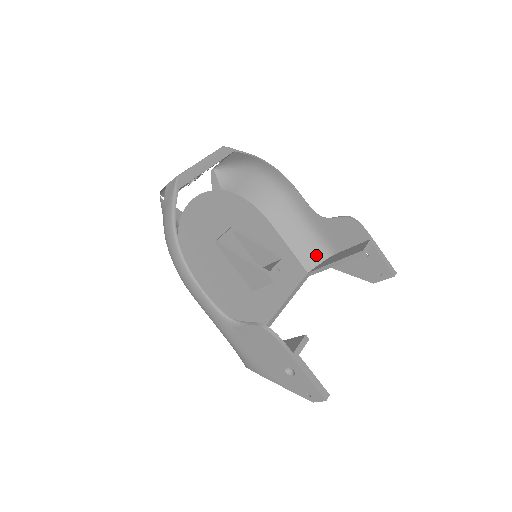
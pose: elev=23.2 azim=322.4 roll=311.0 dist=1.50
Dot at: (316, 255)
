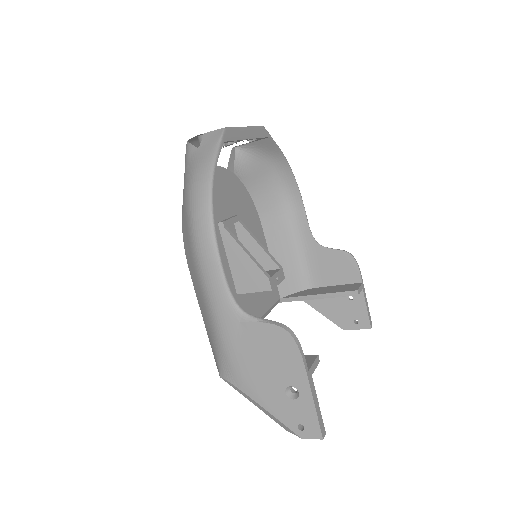
Dot at: (295, 282)
